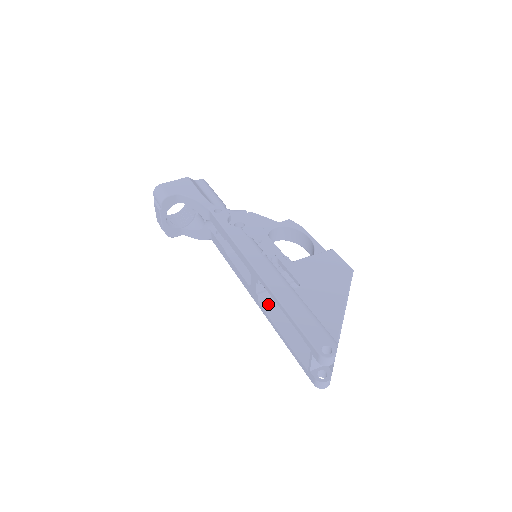
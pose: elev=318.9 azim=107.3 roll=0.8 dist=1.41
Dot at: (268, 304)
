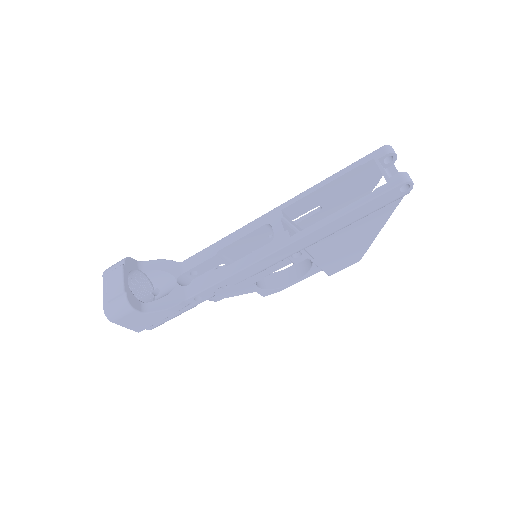
Dot at: occluded
